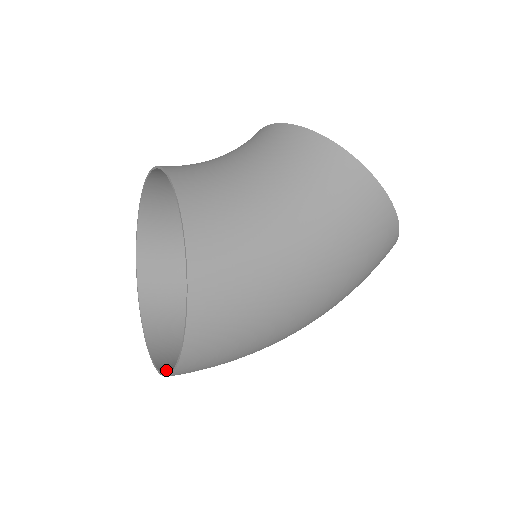
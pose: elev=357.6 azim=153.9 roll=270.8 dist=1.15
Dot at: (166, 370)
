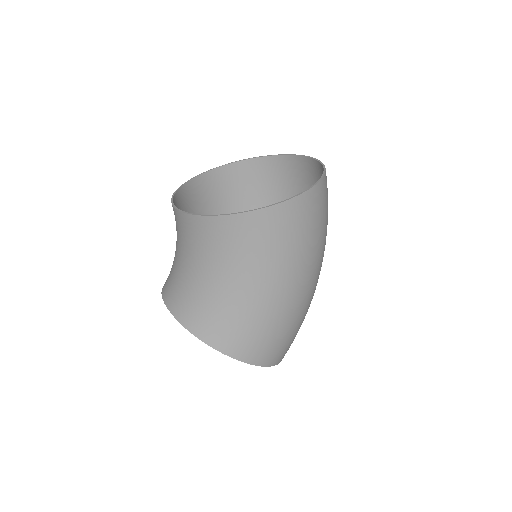
Dot at: occluded
